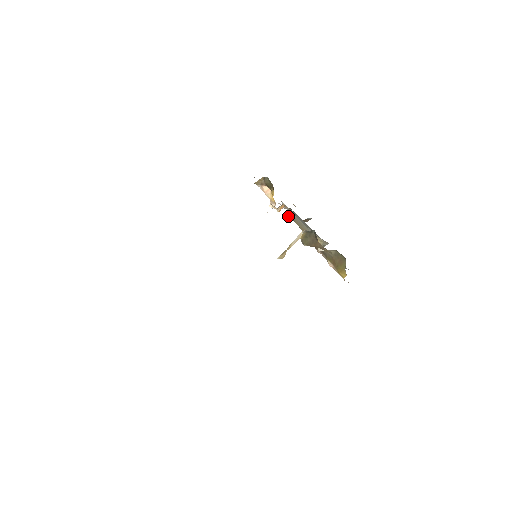
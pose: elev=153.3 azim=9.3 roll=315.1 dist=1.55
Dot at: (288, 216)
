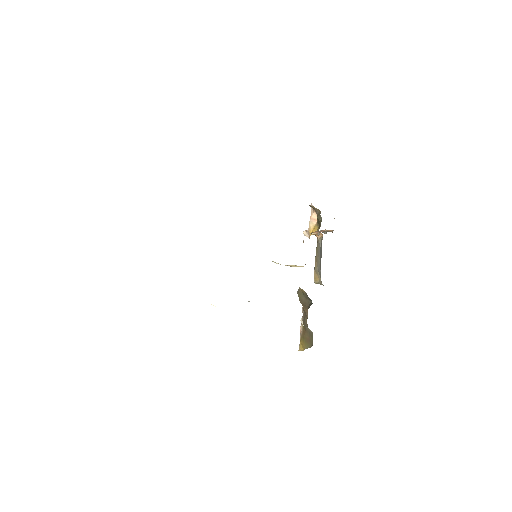
Dot at: (316, 236)
